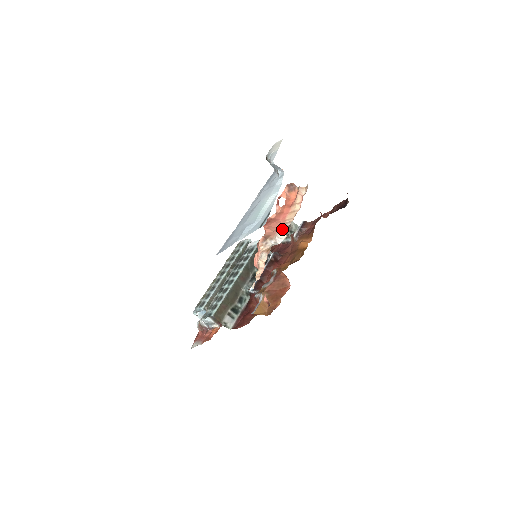
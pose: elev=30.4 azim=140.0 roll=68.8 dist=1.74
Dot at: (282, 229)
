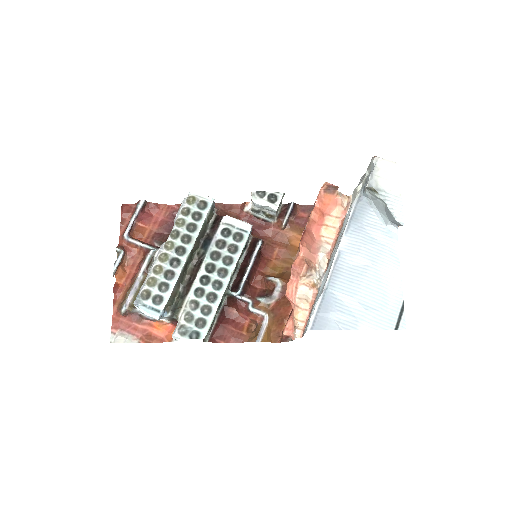
Dot at: (325, 255)
